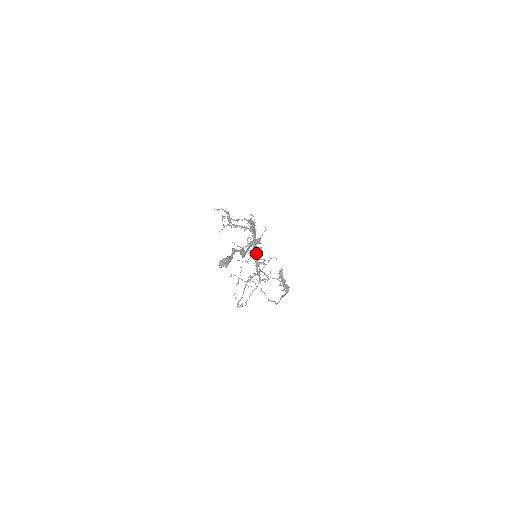
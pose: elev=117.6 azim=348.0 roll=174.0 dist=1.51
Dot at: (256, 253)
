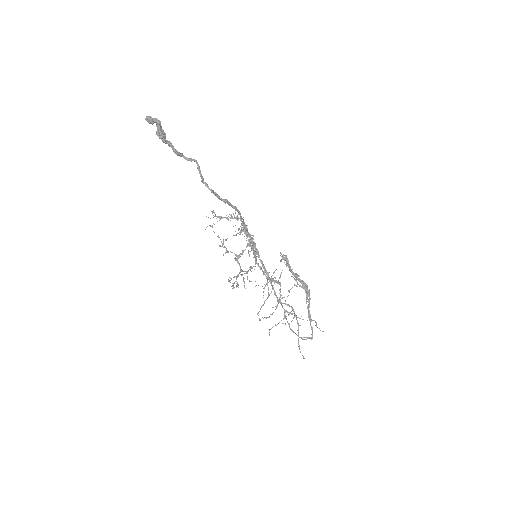
Dot at: (250, 243)
